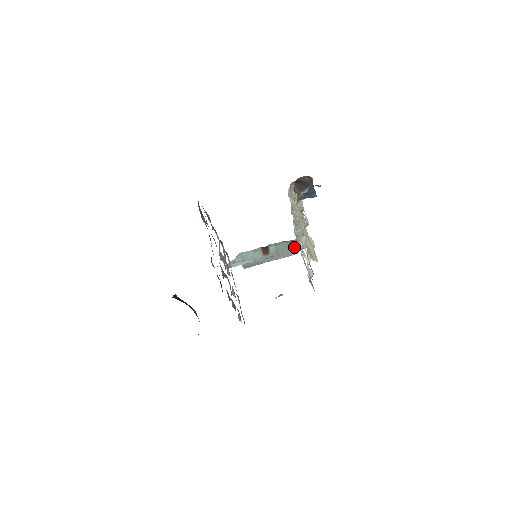
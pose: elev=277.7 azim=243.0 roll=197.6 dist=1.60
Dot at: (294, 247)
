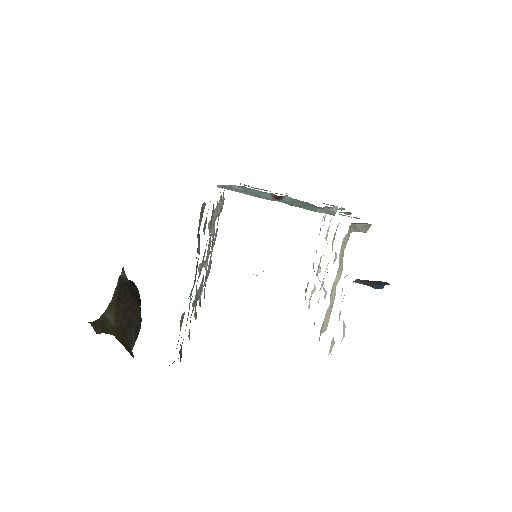
Dot at: (316, 208)
